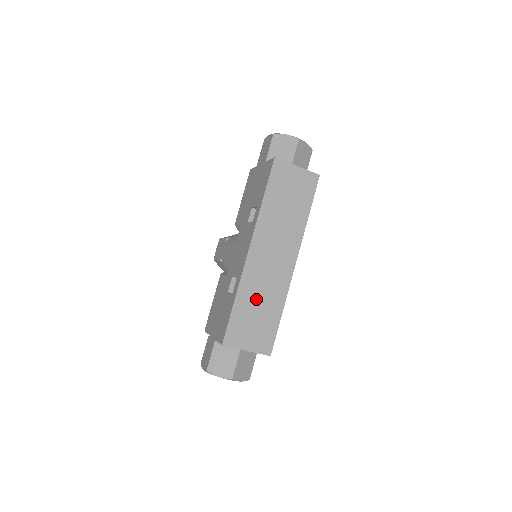
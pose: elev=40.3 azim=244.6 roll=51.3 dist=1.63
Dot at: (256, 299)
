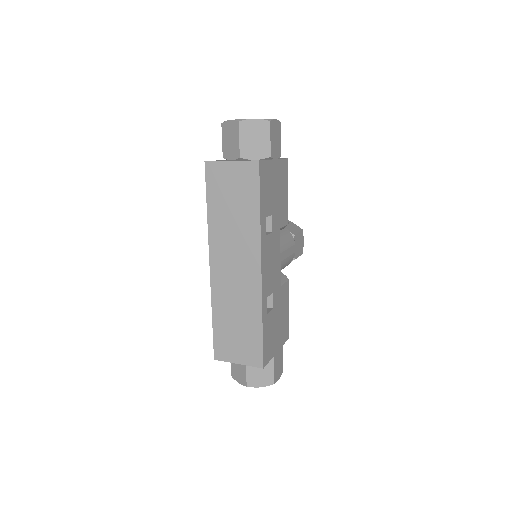
Dot at: (232, 313)
